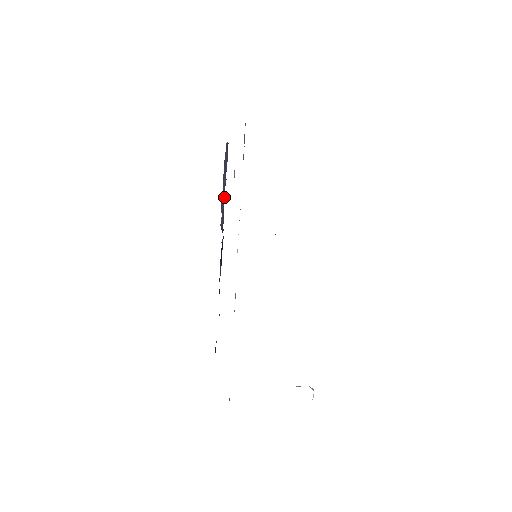
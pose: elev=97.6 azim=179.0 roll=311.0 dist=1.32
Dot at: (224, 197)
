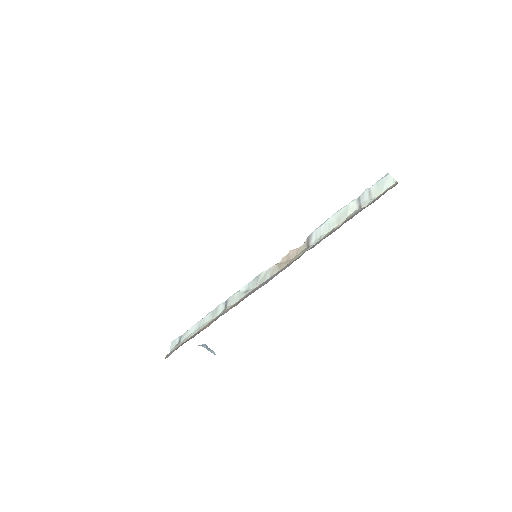
Dot at: occluded
